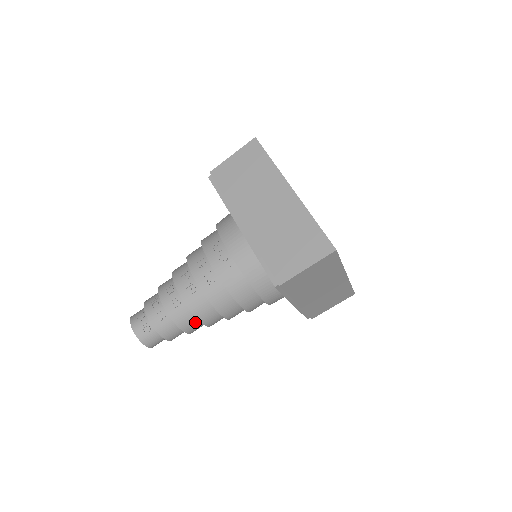
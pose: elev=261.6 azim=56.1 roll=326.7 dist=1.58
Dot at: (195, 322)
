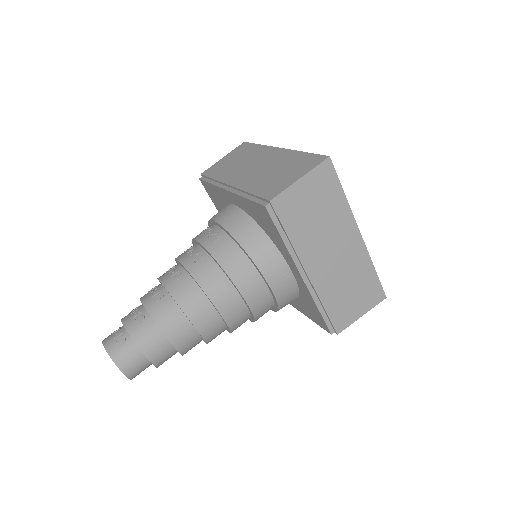
Dot at: (181, 322)
